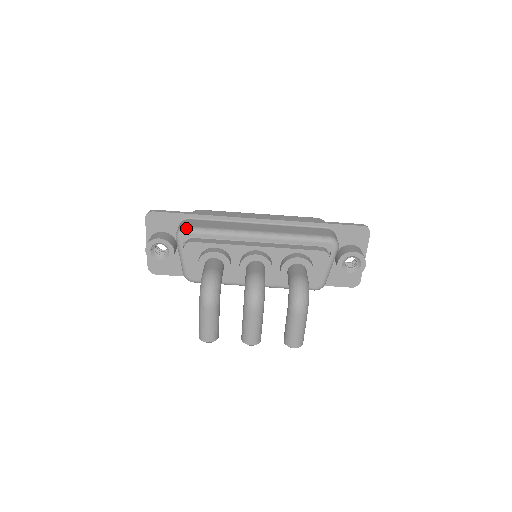
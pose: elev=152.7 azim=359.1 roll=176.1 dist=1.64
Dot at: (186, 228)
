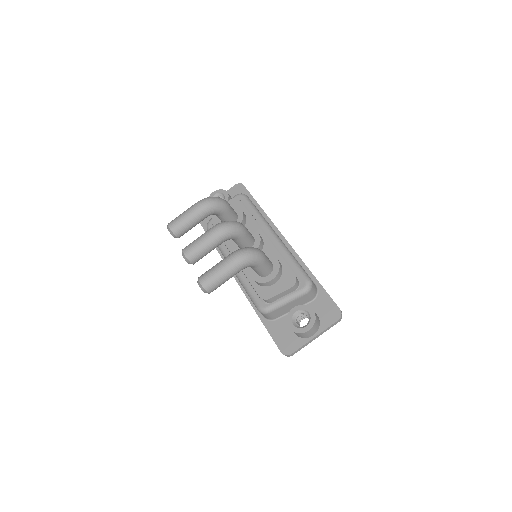
Dot at: (246, 195)
